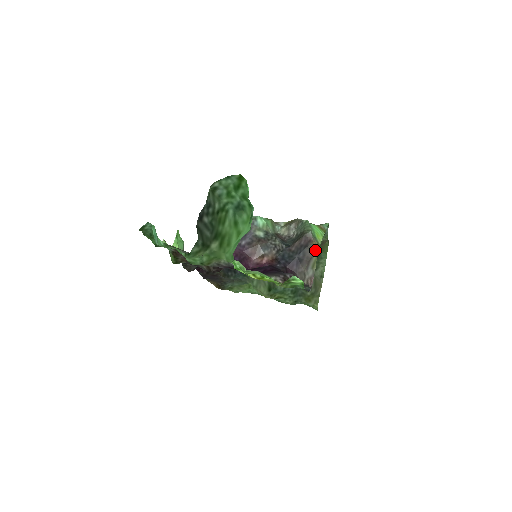
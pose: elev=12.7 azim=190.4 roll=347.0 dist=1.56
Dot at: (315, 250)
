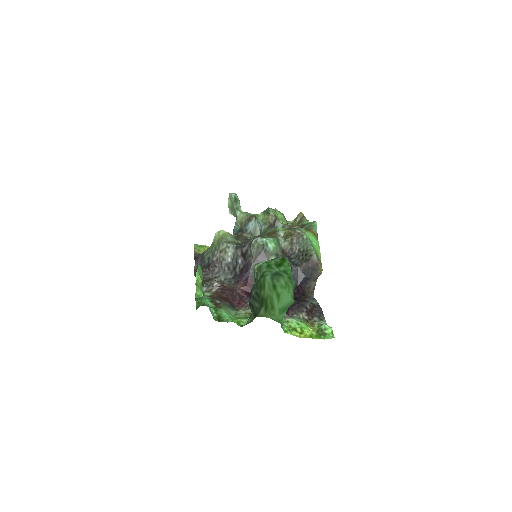
Dot at: (321, 272)
